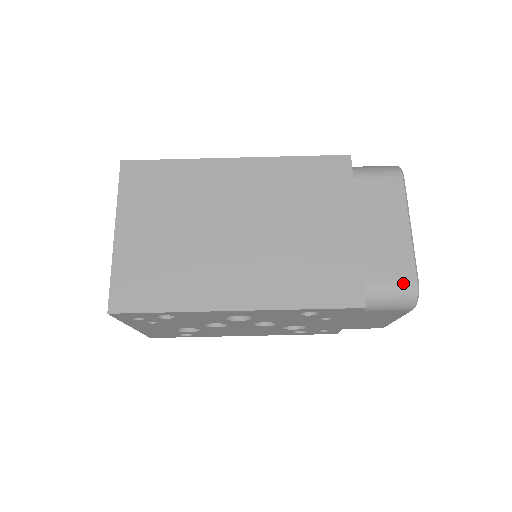
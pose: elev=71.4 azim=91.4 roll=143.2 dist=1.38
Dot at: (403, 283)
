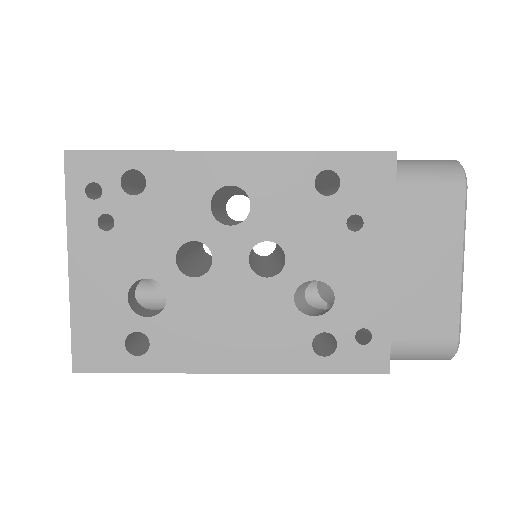
Dot at: (437, 160)
